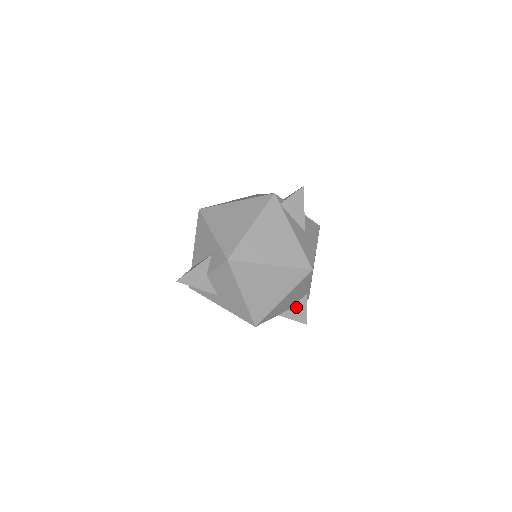
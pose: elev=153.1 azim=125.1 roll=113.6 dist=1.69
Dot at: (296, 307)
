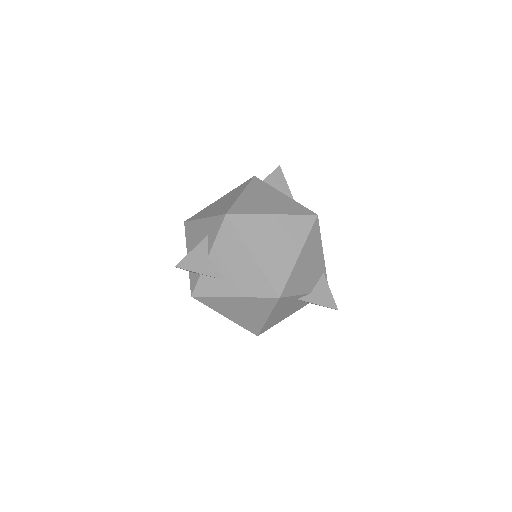
Dot at: (318, 289)
